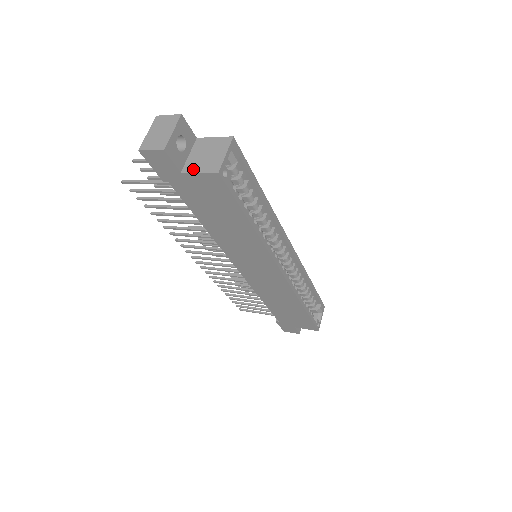
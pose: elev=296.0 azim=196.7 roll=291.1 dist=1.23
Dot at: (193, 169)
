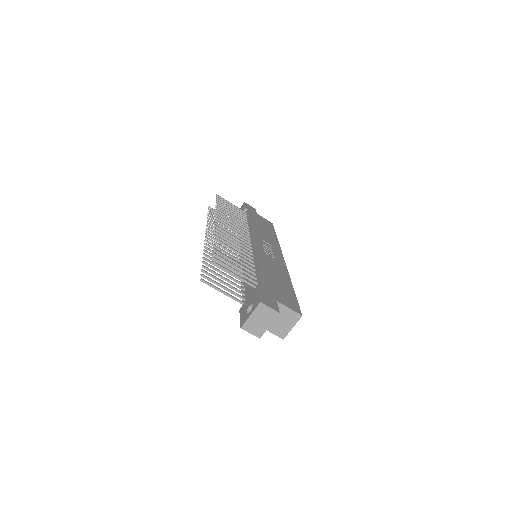
Dot at: (268, 328)
